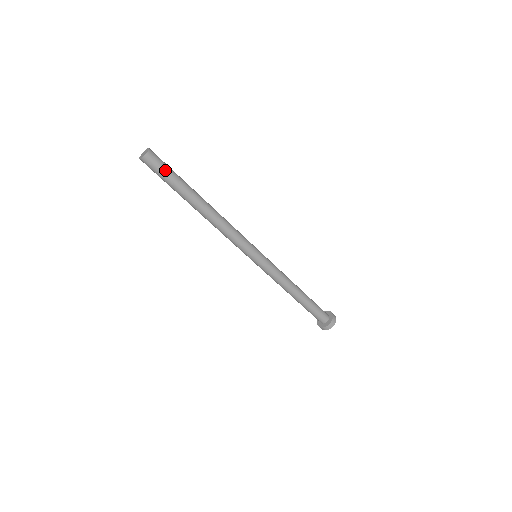
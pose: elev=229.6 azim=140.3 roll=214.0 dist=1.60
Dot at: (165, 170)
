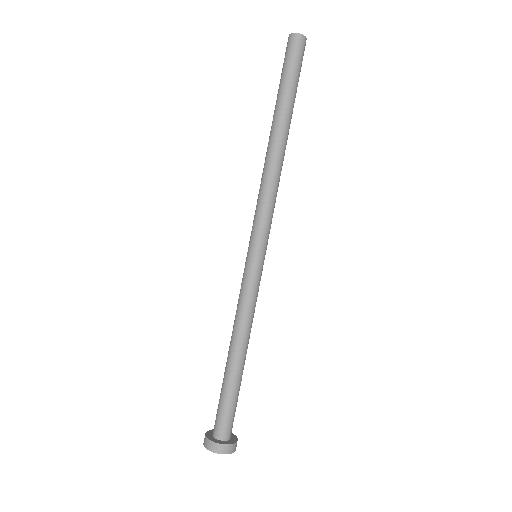
Dot at: (295, 66)
